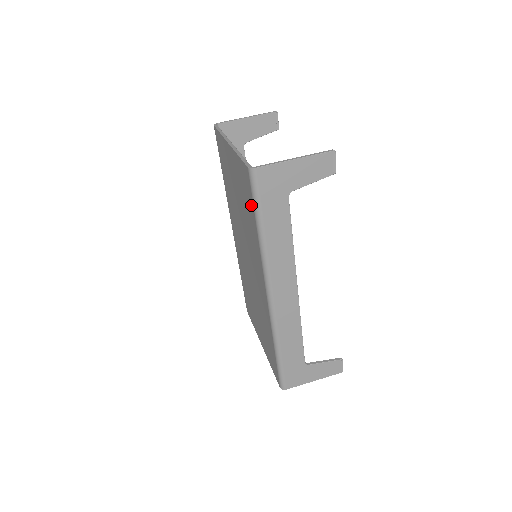
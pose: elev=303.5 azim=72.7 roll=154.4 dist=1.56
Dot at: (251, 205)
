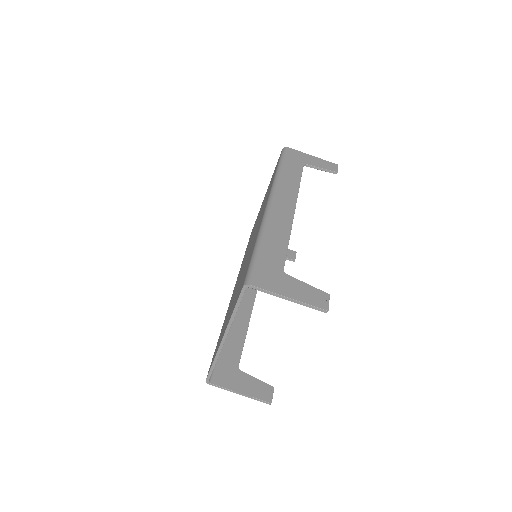
Dot at: occluded
